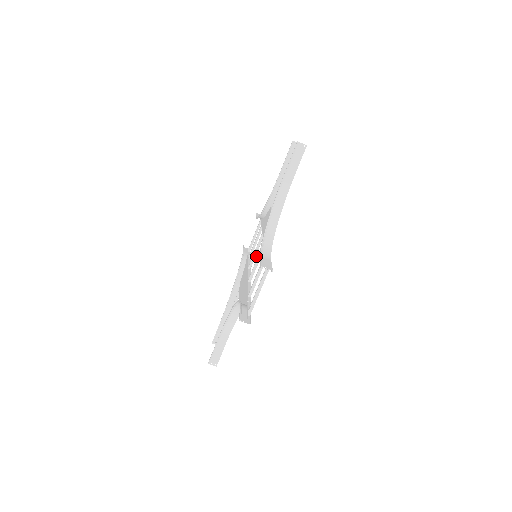
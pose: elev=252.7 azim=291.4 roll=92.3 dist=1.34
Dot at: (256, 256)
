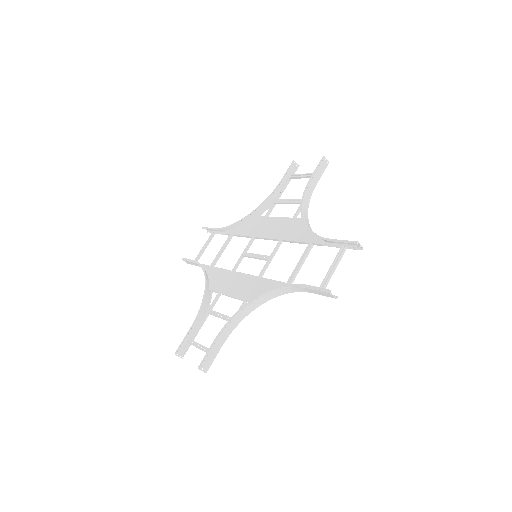
Dot at: occluded
